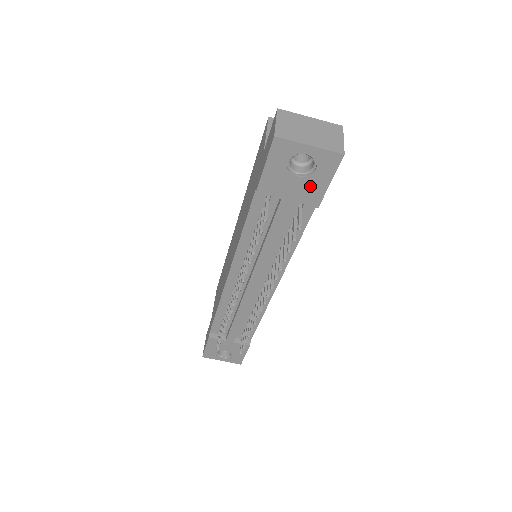
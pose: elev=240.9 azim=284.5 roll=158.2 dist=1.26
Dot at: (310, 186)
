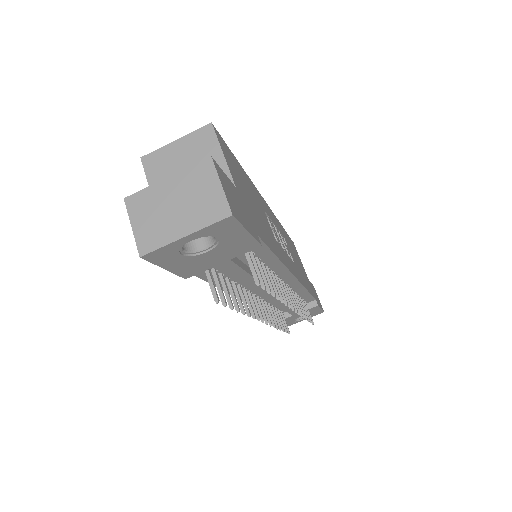
Dot at: (231, 246)
